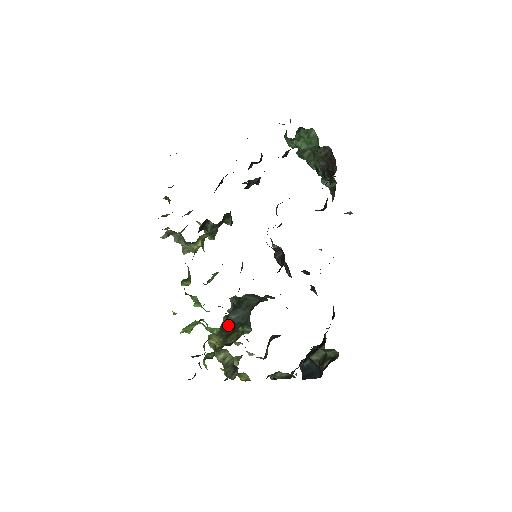
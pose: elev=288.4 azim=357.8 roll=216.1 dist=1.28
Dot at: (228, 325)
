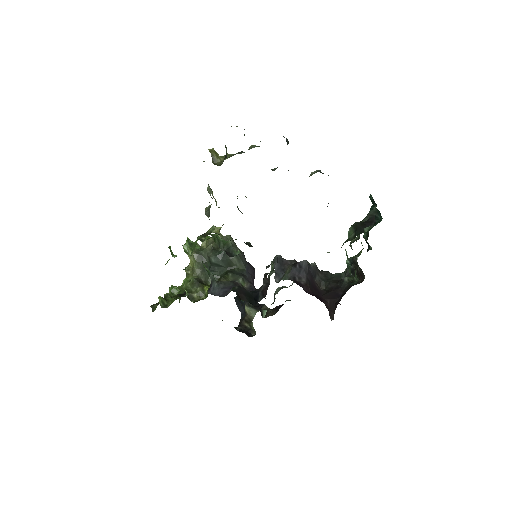
Dot at: (208, 257)
